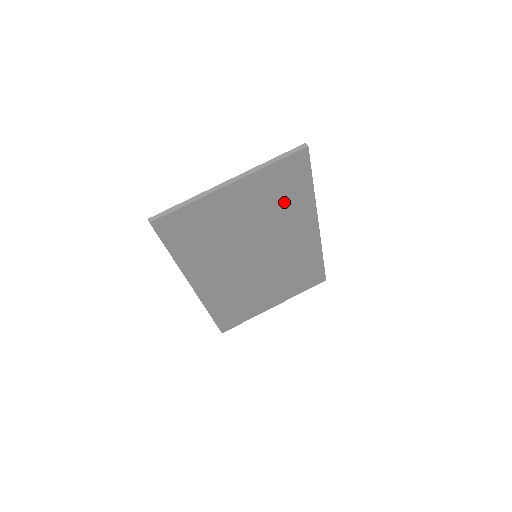
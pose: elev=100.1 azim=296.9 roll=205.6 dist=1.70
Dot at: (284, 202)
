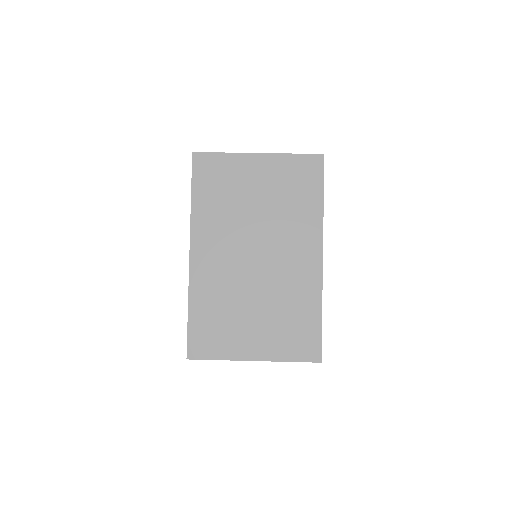
Dot at: (295, 201)
